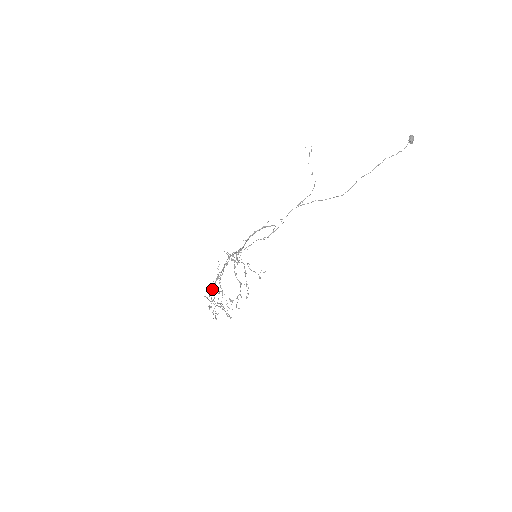
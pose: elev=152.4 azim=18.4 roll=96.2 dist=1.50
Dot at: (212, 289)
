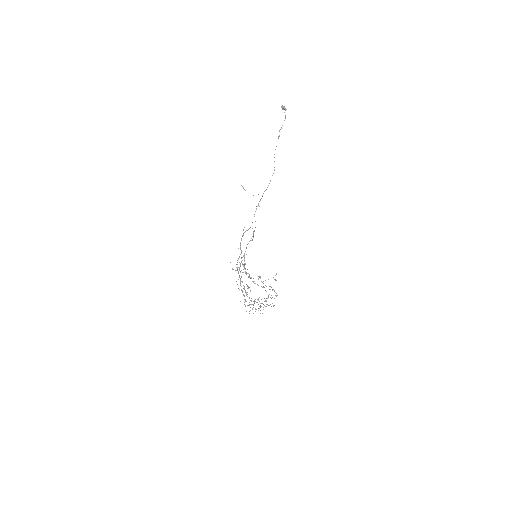
Dot at: (243, 294)
